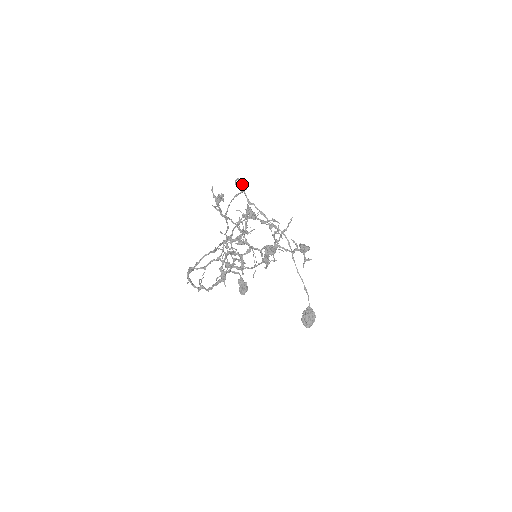
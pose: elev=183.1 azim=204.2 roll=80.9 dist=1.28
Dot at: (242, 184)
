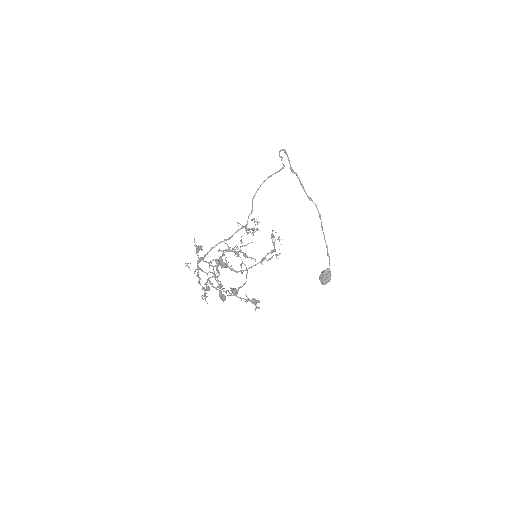
Dot at: occluded
